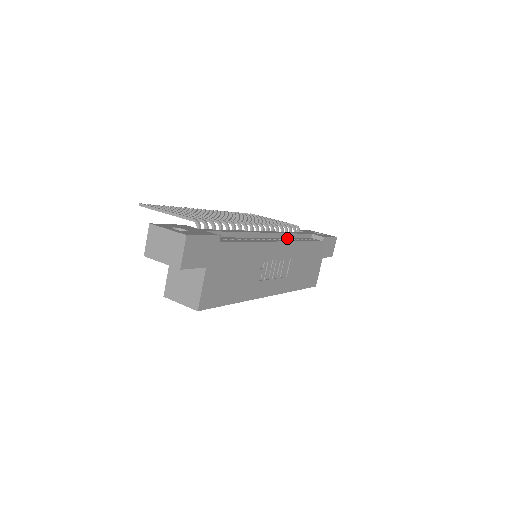
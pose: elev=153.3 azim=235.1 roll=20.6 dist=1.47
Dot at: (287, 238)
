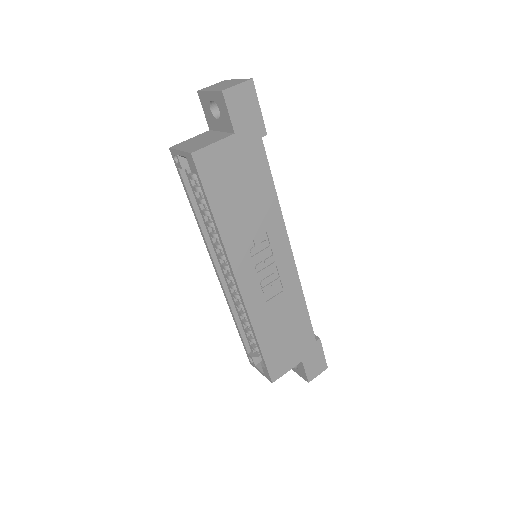
Dot at: occluded
